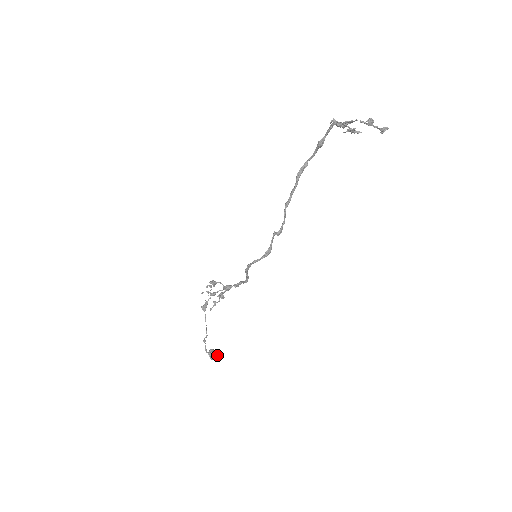
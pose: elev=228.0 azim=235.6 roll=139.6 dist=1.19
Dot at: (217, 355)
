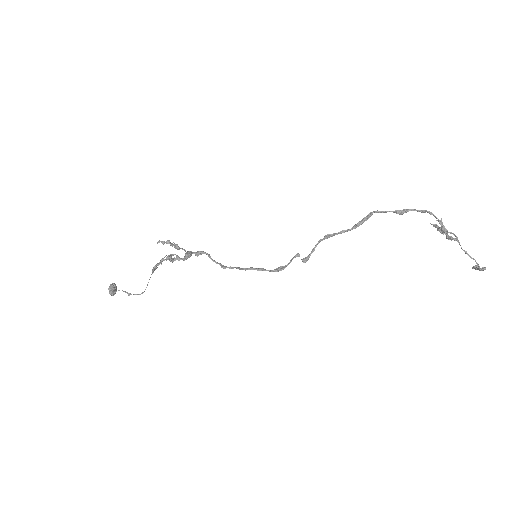
Dot at: (116, 290)
